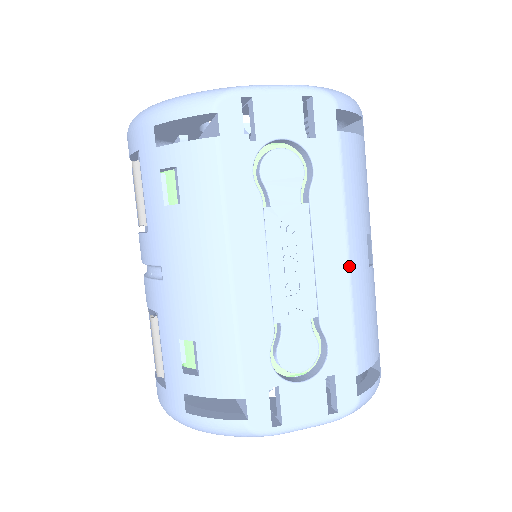
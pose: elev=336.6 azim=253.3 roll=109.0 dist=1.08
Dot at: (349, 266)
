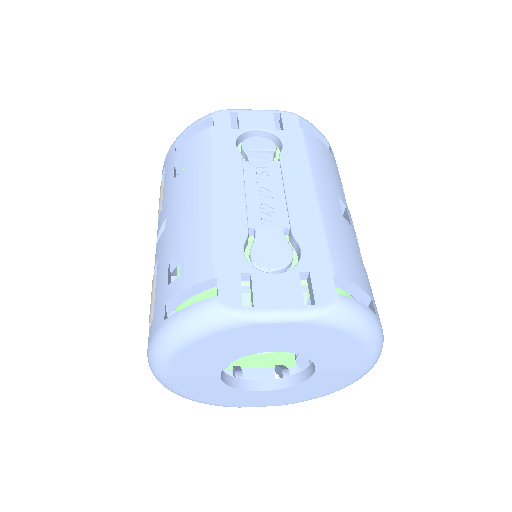
Dot at: (317, 198)
